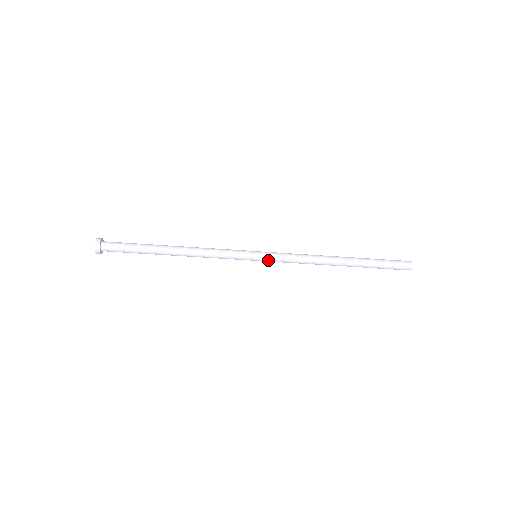
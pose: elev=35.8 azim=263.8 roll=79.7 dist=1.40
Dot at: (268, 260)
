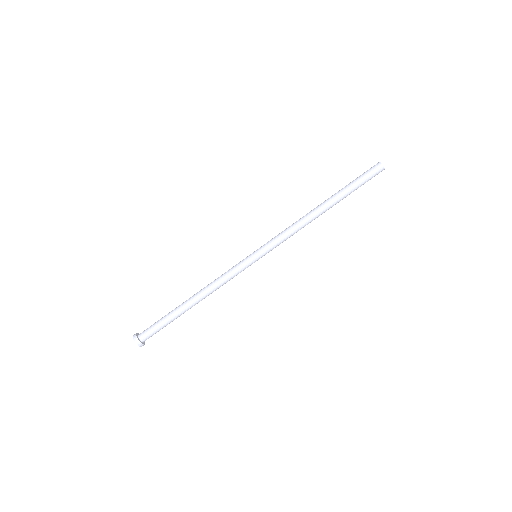
Dot at: (264, 247)
